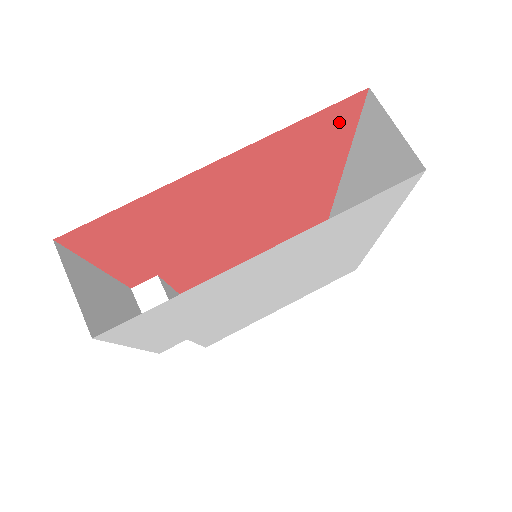
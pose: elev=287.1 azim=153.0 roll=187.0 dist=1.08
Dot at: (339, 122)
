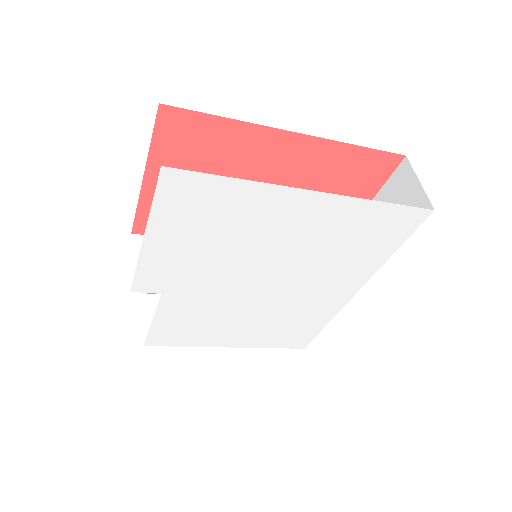
Dot at: (373, 174)
